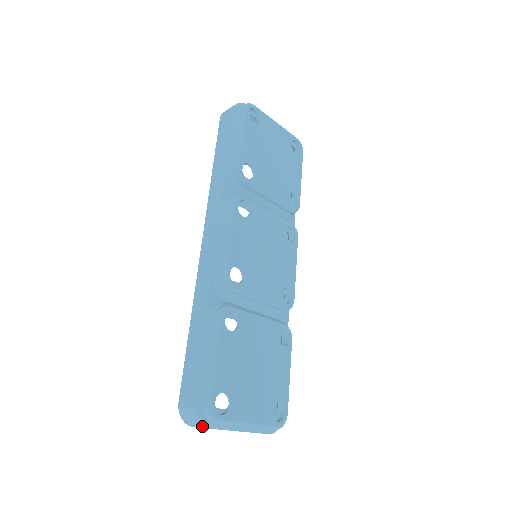
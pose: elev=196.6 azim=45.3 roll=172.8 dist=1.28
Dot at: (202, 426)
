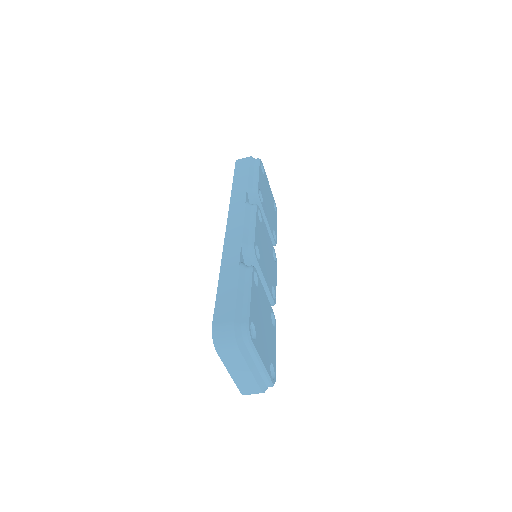
Dot at: (235, 344)
